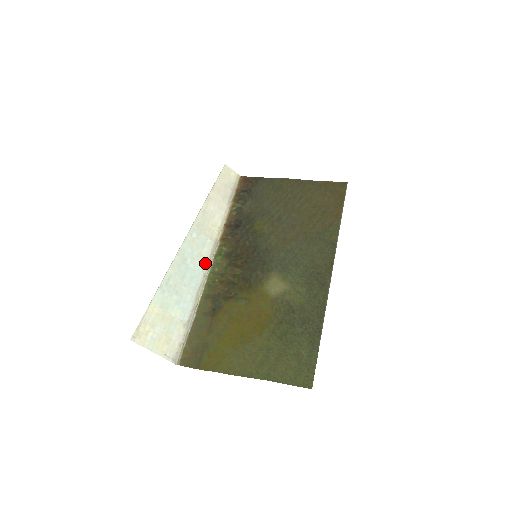
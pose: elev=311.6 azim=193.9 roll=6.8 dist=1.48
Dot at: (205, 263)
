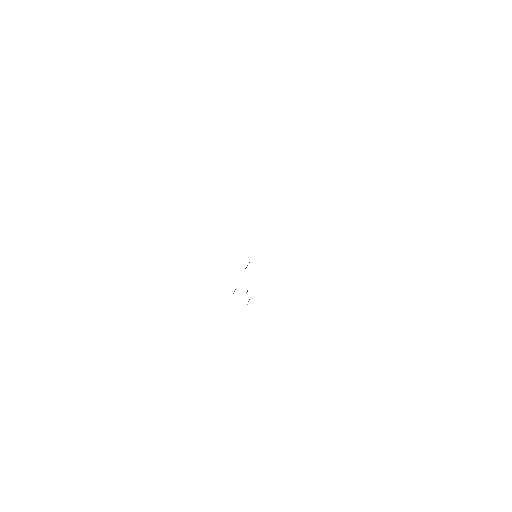
Dot at: occluded
